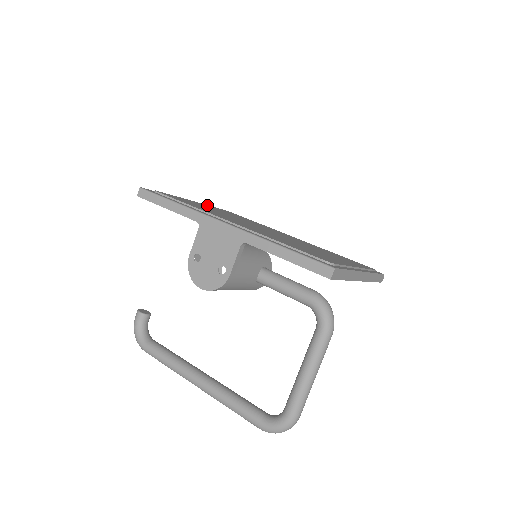
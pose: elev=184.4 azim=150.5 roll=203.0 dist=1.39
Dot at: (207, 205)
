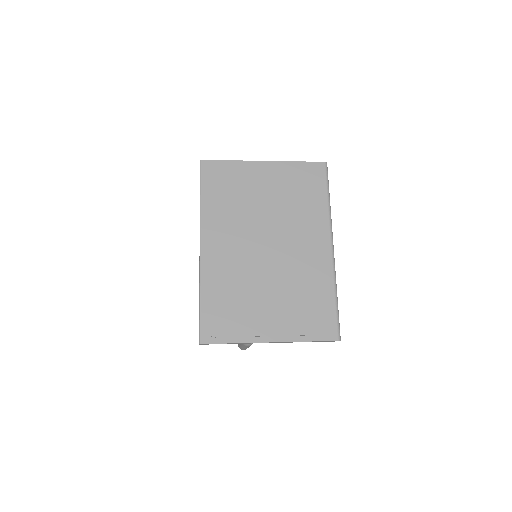
Dot at: (281, 169)
